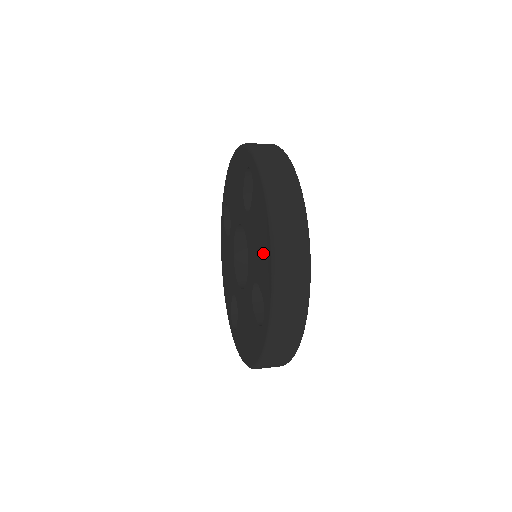
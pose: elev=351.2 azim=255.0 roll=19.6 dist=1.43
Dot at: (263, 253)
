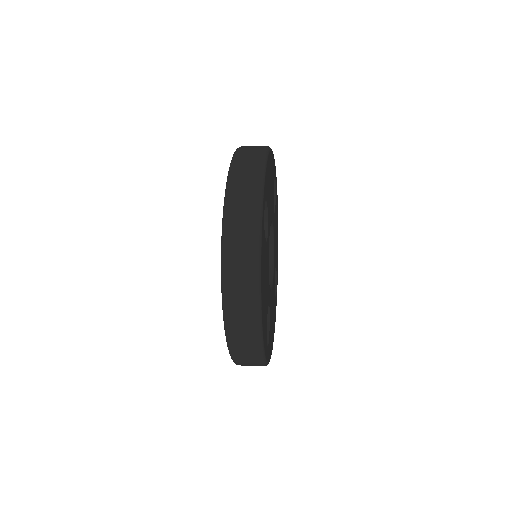
Dot at: occluded
